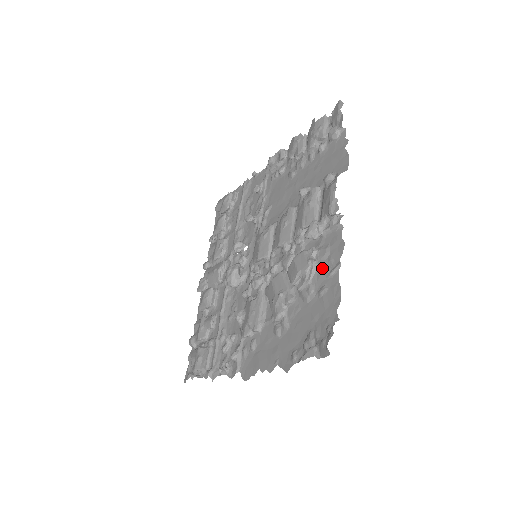
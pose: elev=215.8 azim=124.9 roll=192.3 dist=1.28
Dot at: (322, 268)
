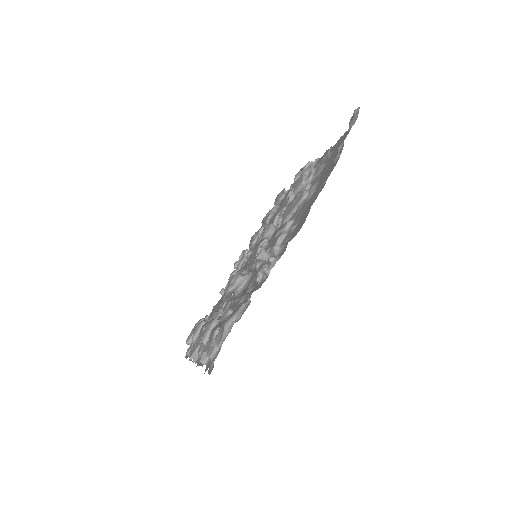
Dot at: (320, 163)
